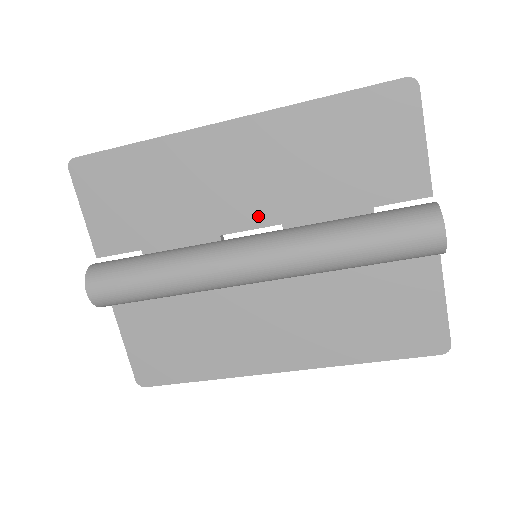
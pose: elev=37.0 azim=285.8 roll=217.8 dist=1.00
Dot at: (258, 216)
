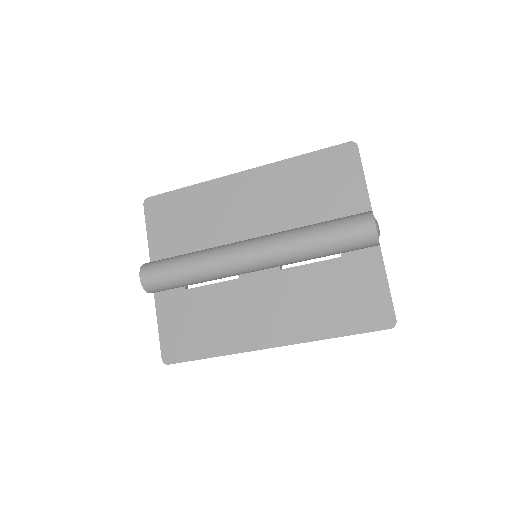
Dot at: (259, 229)
